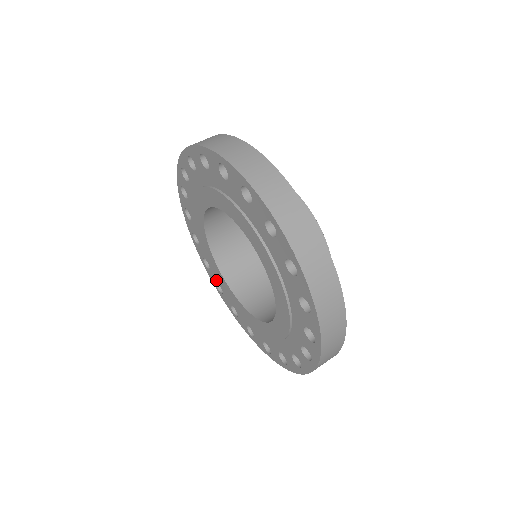
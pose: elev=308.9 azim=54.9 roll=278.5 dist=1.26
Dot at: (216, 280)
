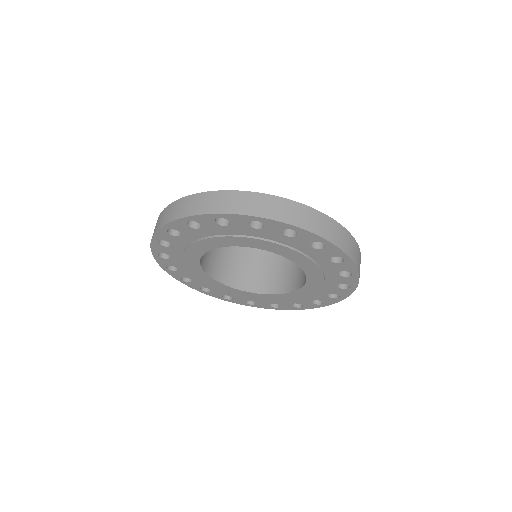
Dot at: (185, 276)
